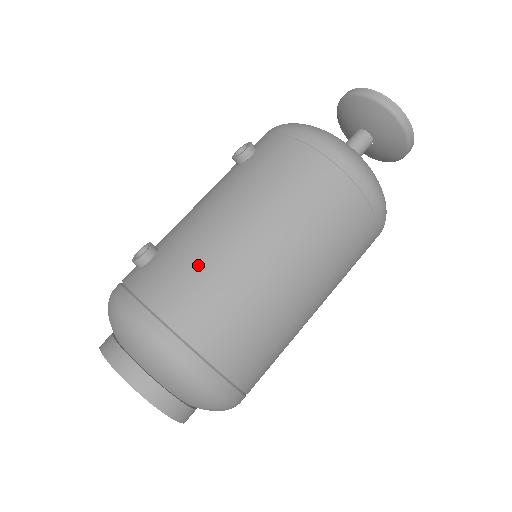
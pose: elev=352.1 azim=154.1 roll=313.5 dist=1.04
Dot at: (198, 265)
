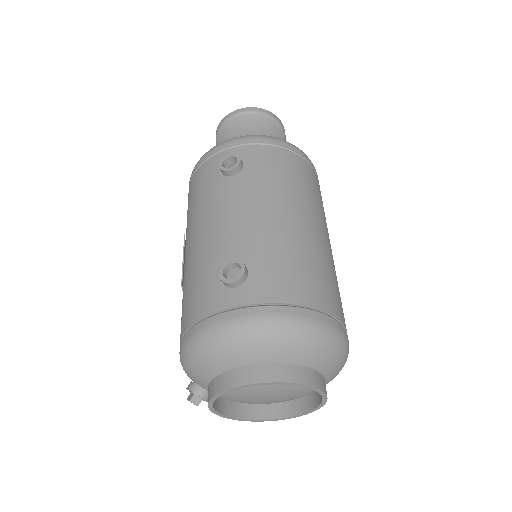
Dot at: (299, 256)
